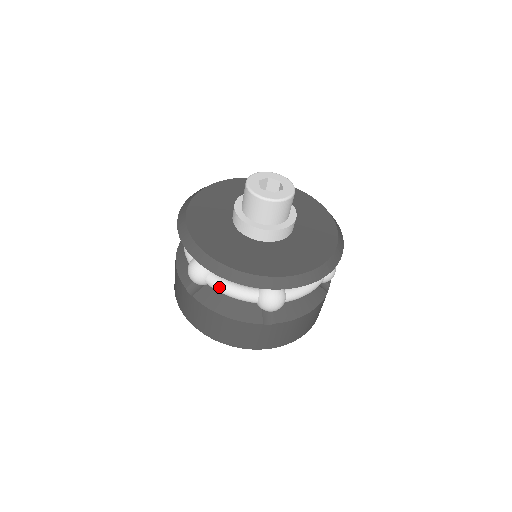
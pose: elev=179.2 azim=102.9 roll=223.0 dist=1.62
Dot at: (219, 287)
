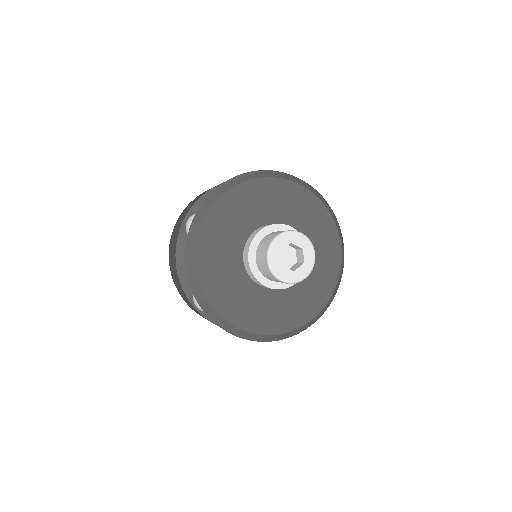
Dot at: occluded
